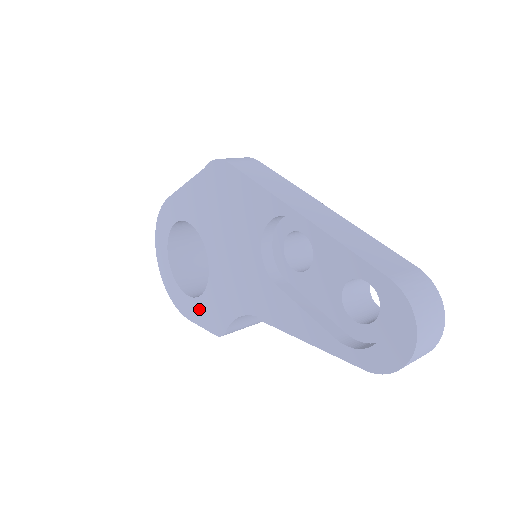
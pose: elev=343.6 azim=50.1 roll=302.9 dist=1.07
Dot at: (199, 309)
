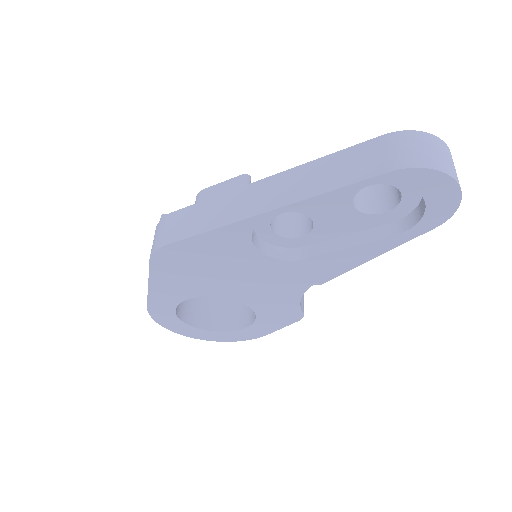
Dot at: (265, 324)
